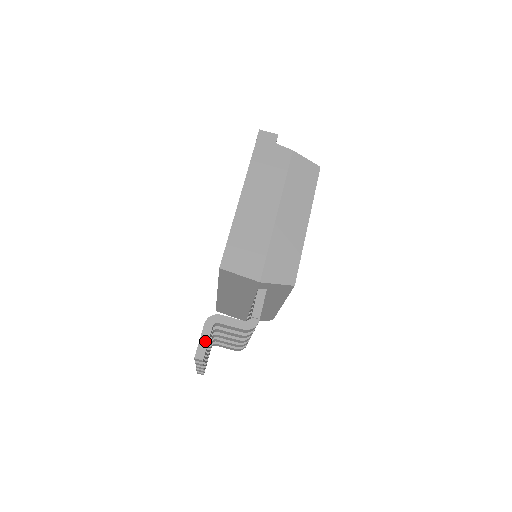
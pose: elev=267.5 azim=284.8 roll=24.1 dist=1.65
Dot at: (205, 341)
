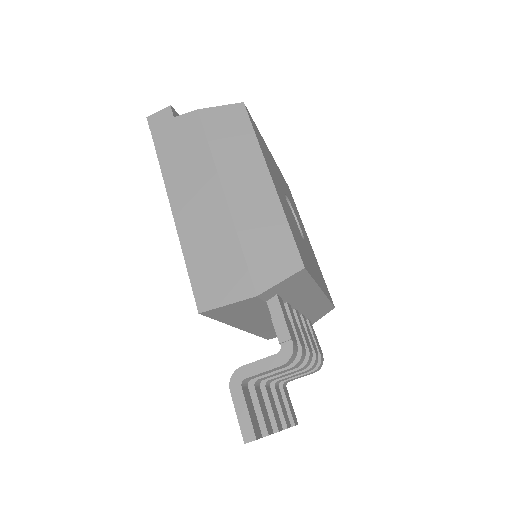
Dot at: (244, 413)
